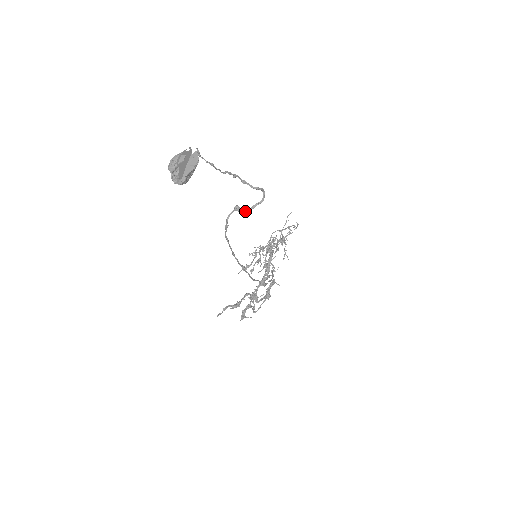
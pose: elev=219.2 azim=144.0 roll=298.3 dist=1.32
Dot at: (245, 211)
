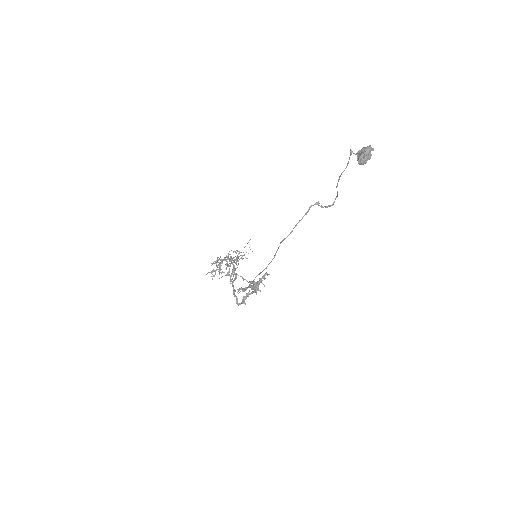
Dot at: occluded
